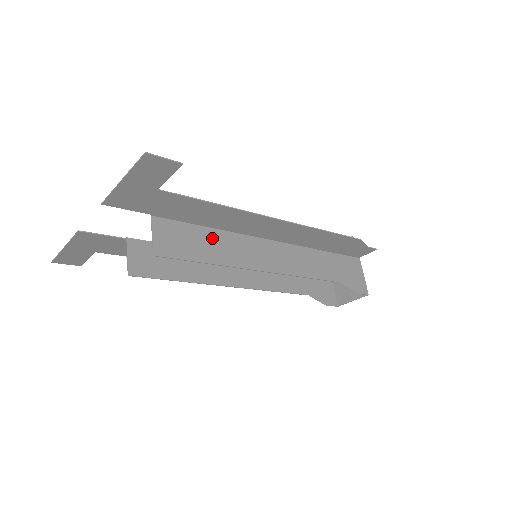
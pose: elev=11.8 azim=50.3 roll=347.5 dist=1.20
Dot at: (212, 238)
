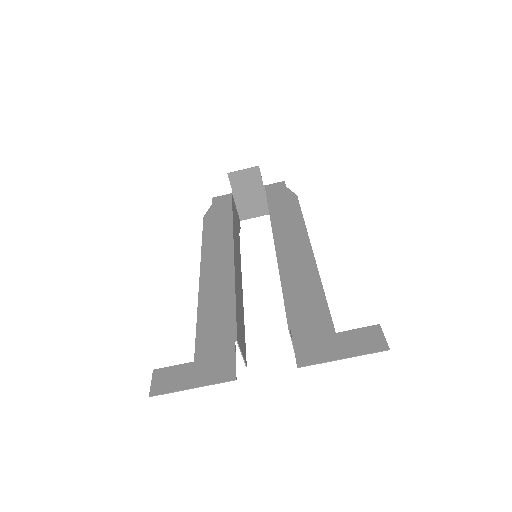
Dot at: occluded
